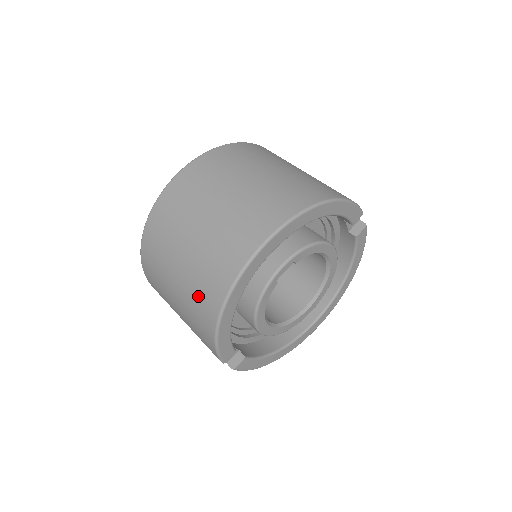
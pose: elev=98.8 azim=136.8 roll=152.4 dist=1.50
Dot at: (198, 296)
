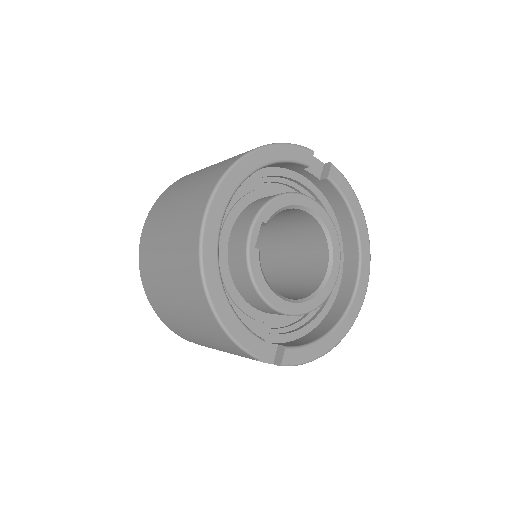
Dot at: (191, 302)
